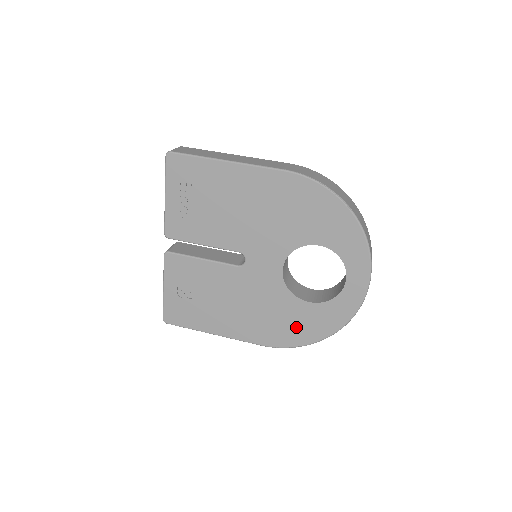
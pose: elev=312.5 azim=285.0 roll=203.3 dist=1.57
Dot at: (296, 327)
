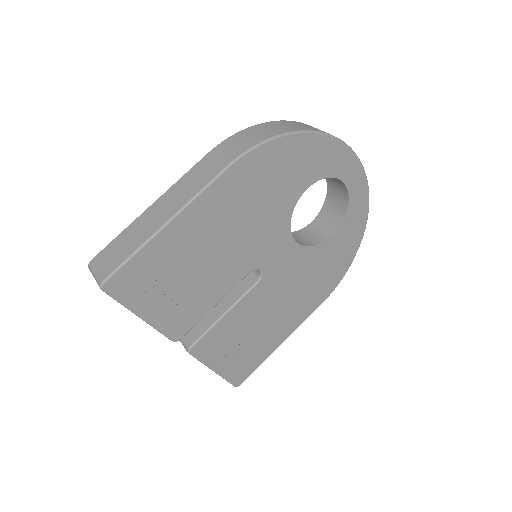
Dot at: (336, 262)
